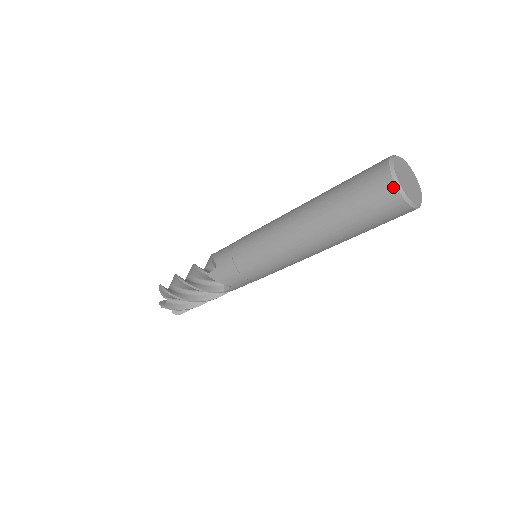
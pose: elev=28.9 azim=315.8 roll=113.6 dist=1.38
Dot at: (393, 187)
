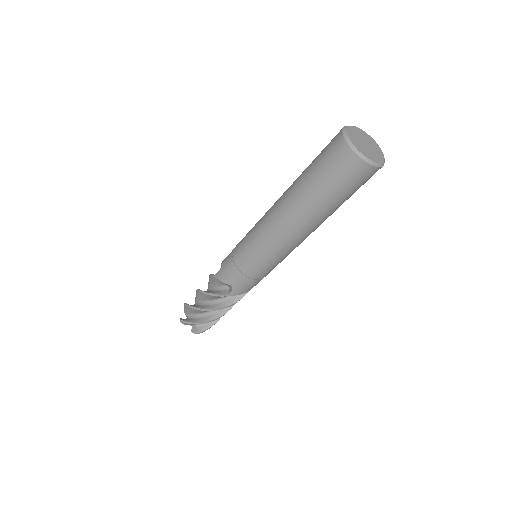
Dot at: (343, 142)
